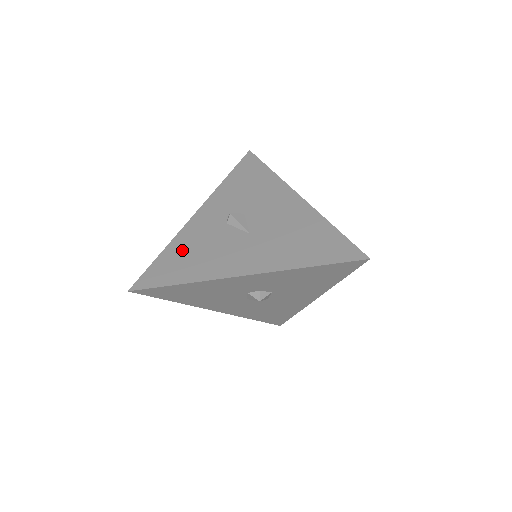
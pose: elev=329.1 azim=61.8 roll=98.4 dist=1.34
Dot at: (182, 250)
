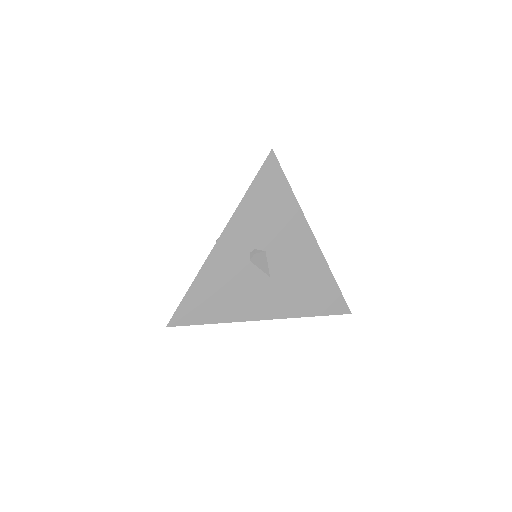
Dot at: (210, 288)
